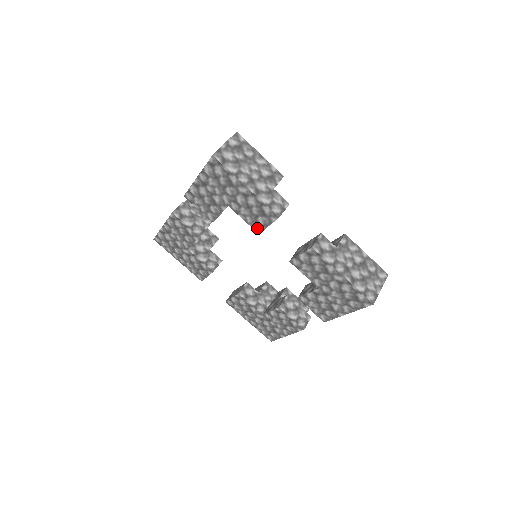
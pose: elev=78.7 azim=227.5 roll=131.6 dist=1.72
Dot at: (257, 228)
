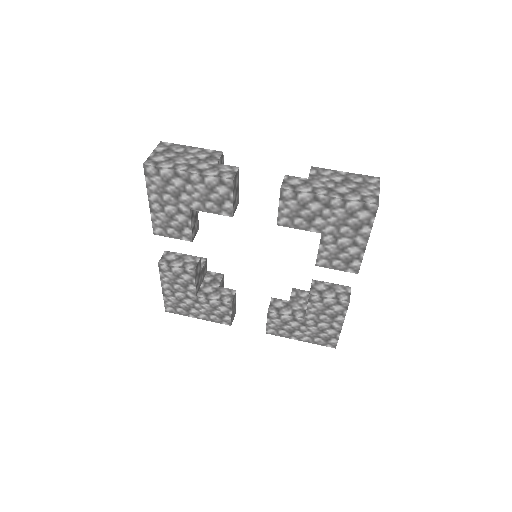
Dot at: (322, 262)
